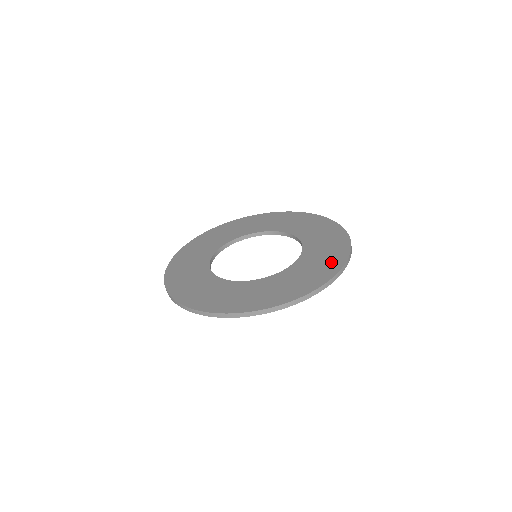
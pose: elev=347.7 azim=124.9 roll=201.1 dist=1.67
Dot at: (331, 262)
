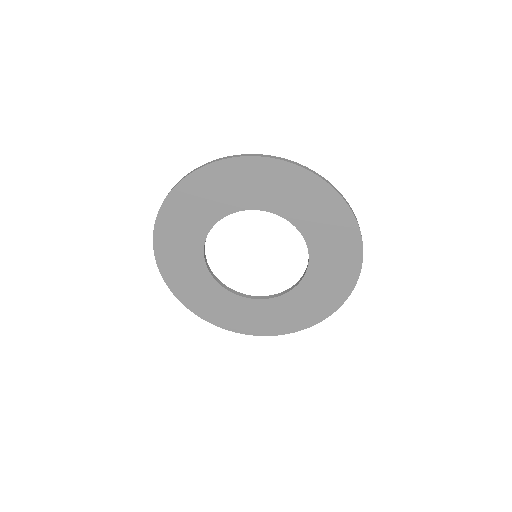
Dot at: occluded
